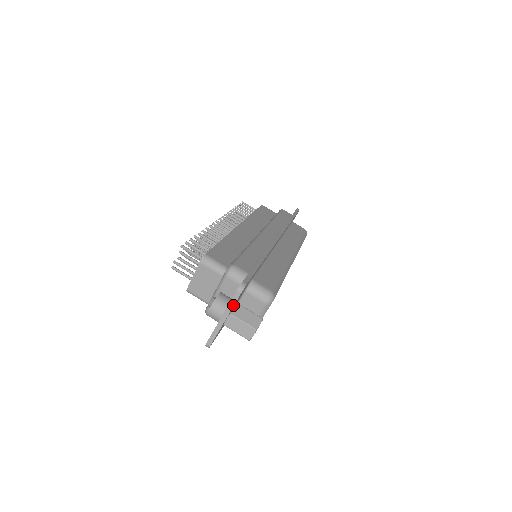
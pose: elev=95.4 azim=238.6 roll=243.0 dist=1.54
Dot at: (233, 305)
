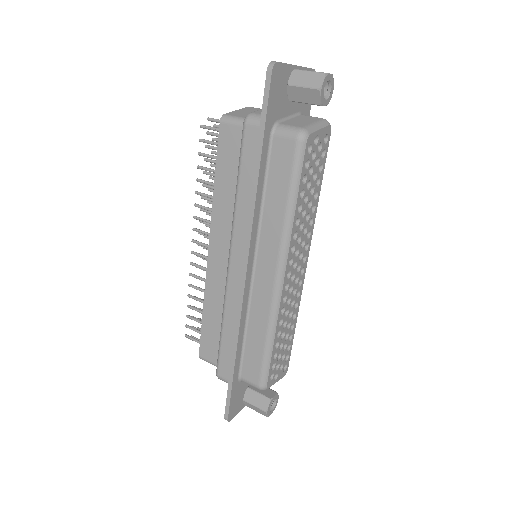
Dot at: (306, 67)
